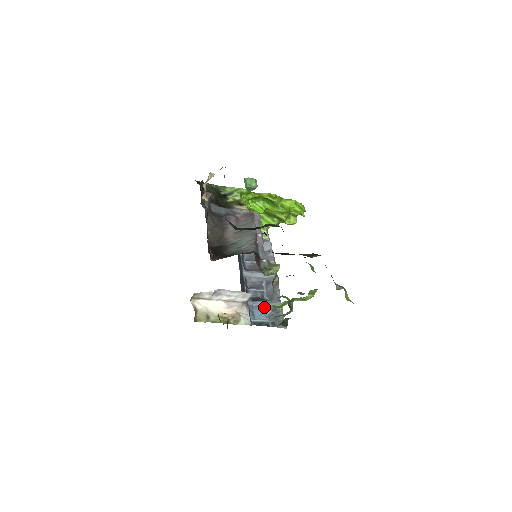
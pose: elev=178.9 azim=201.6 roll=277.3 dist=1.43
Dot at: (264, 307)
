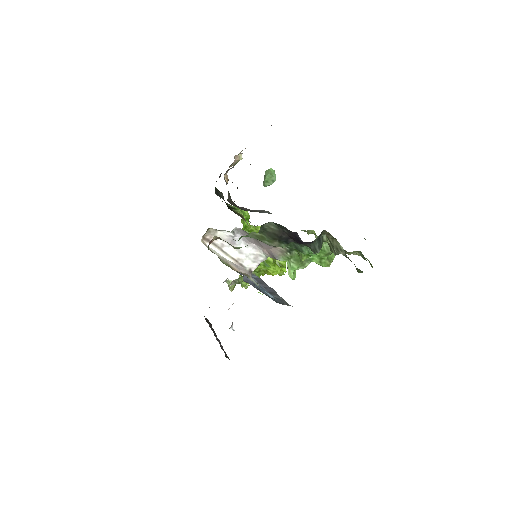
Dot at: (267, 291)
